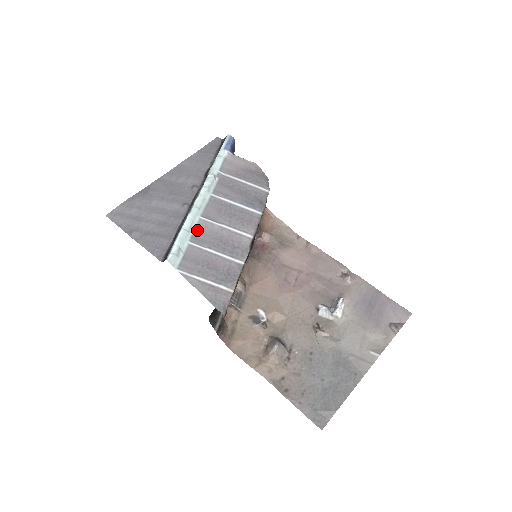
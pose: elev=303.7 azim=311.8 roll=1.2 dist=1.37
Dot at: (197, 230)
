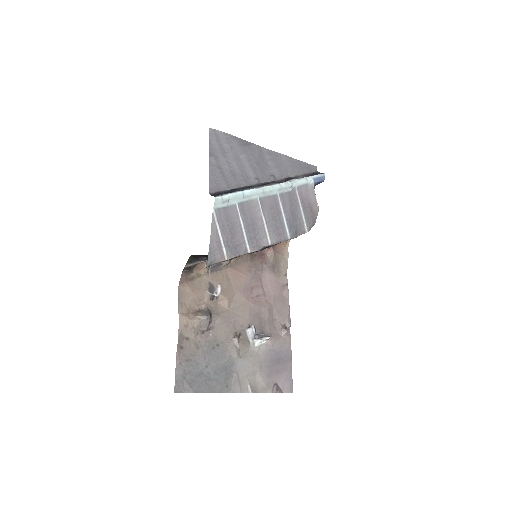
Dot at: (248, 202)
